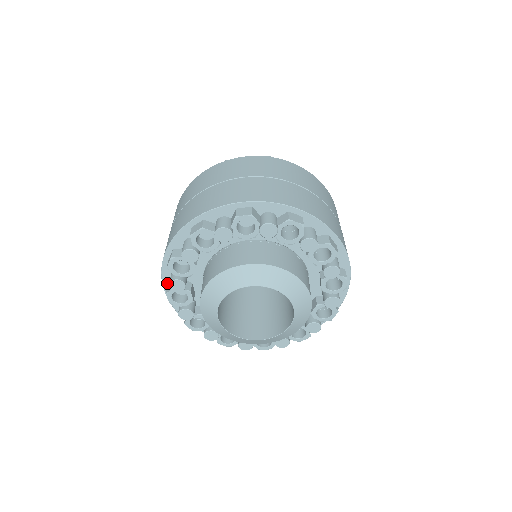
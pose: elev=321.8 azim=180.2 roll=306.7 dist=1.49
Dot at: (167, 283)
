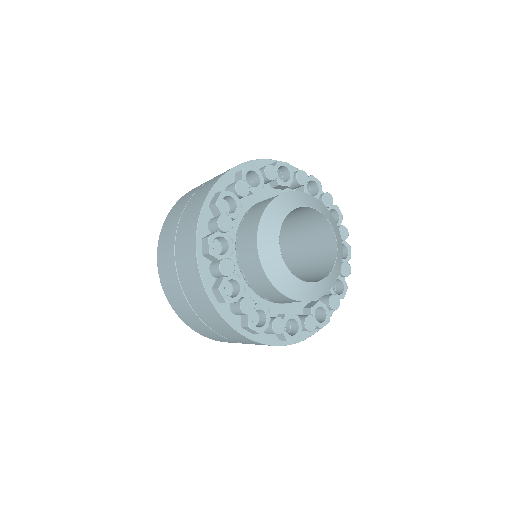
Dot at: (239, 326)
